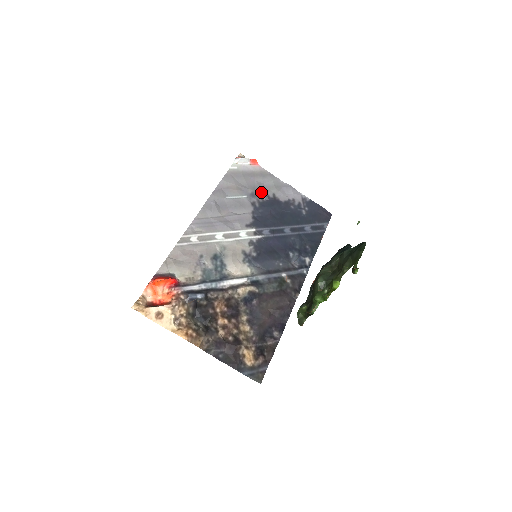
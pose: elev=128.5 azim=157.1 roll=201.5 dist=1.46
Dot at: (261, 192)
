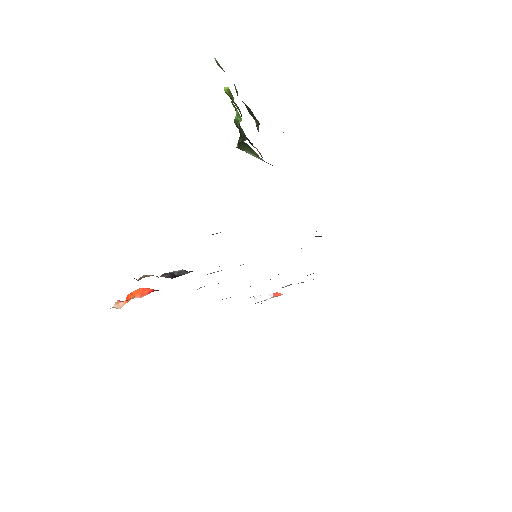
Dot at: (283, 287)
